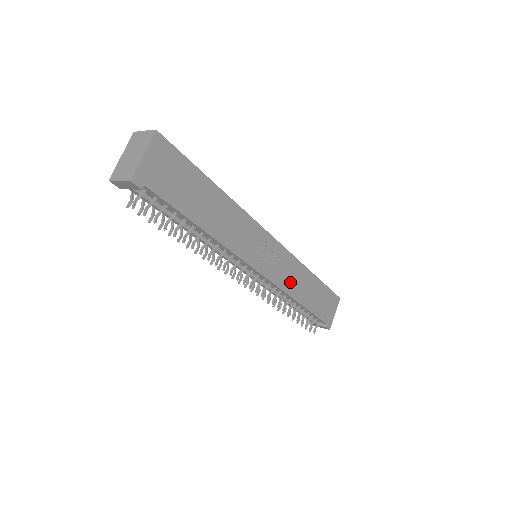
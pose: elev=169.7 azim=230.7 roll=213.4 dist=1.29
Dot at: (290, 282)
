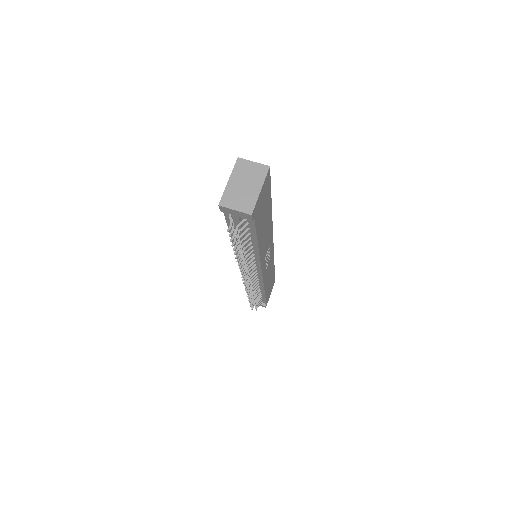
Dot at: (267, 276)
